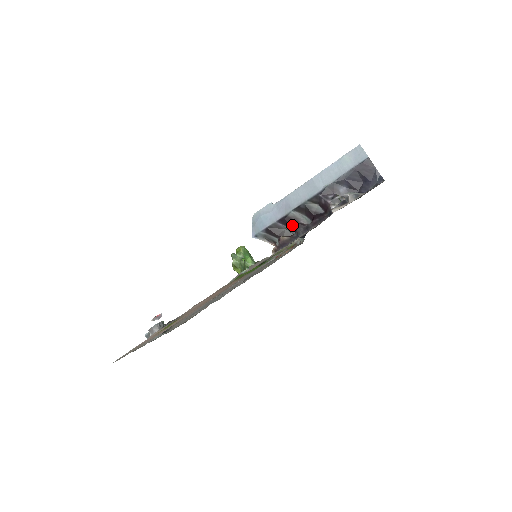
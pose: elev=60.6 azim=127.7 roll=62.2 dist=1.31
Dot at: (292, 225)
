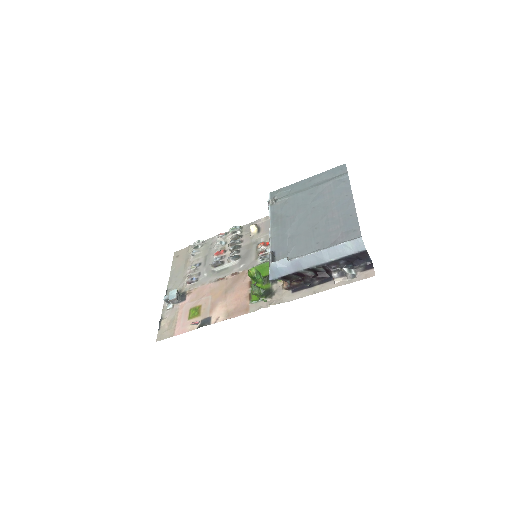
Dot at: (301, 276)
